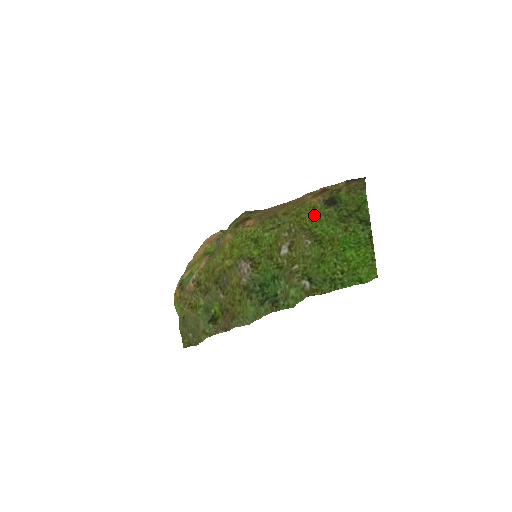
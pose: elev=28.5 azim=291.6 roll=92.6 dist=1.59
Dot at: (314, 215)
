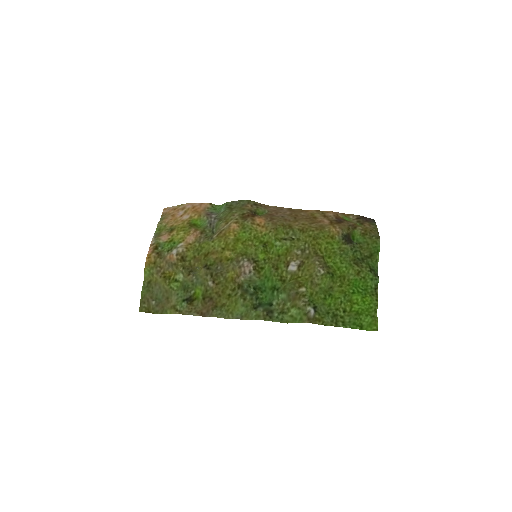
Dot at: (331, 245)
